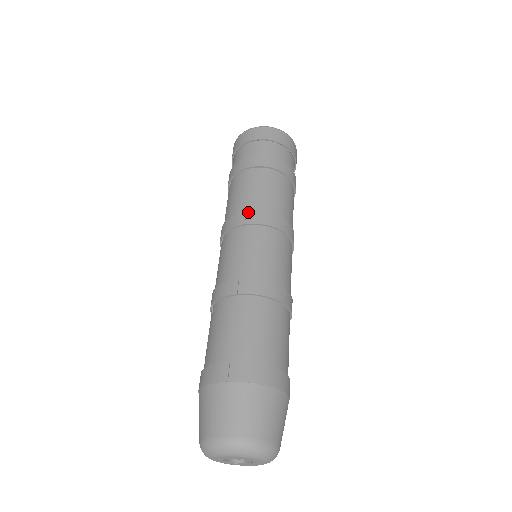
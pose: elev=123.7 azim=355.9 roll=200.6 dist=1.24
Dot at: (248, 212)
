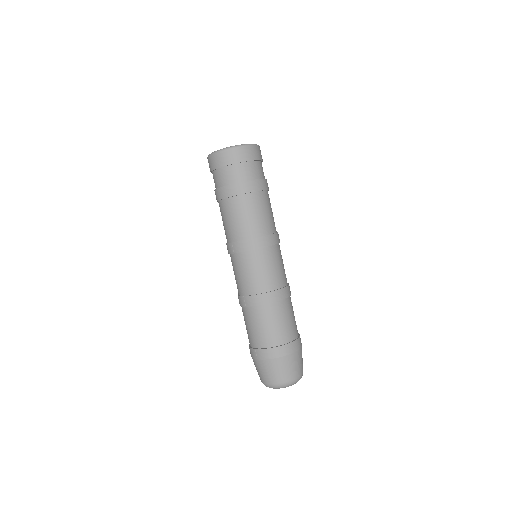
Dot at: (233, 243)
